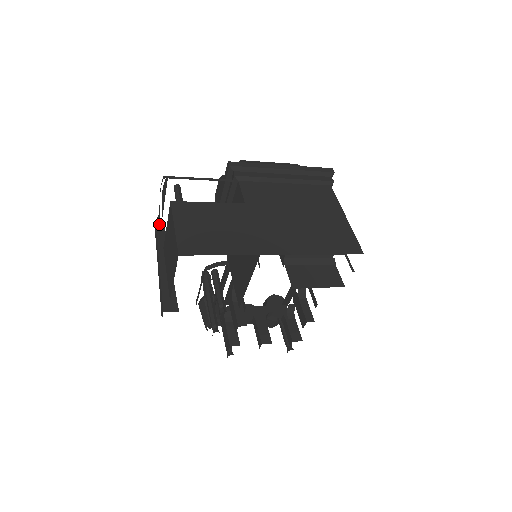
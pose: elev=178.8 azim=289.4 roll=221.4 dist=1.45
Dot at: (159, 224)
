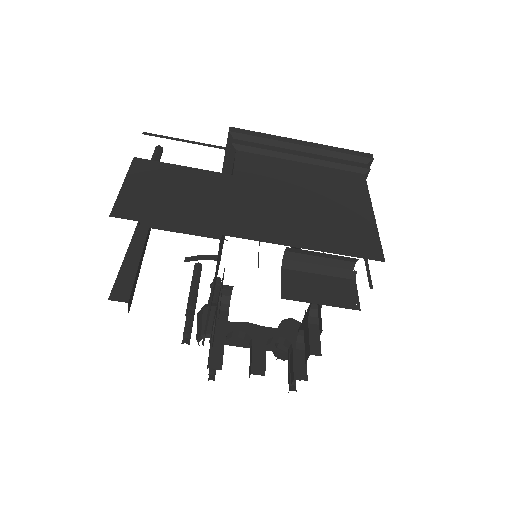
Dot at: occluded
